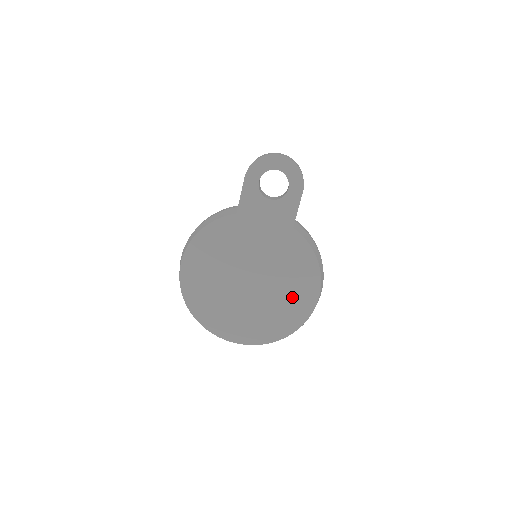
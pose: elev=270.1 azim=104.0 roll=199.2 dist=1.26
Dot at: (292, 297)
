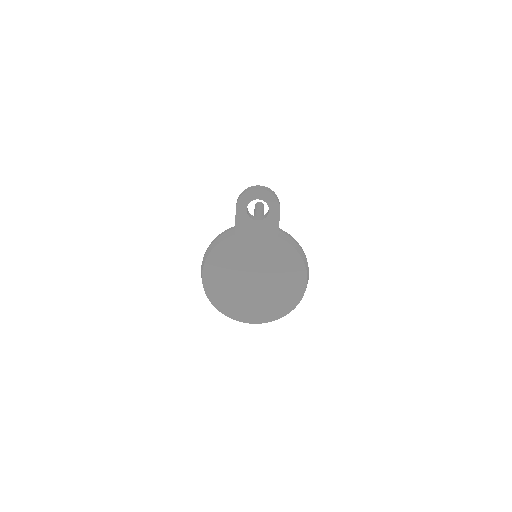
Dot at: (287, 285)
